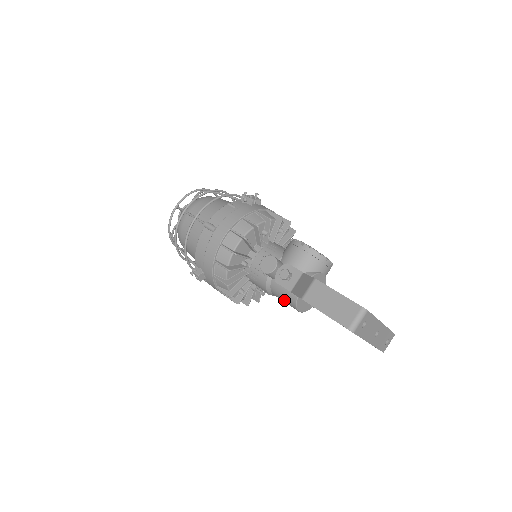
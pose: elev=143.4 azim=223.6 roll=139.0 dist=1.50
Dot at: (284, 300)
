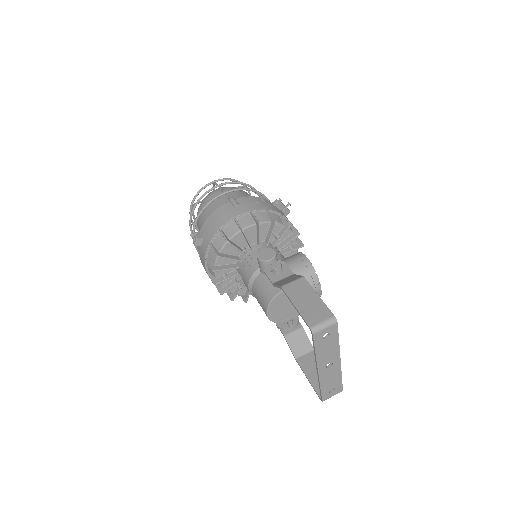
Dot at: (260, 297)
